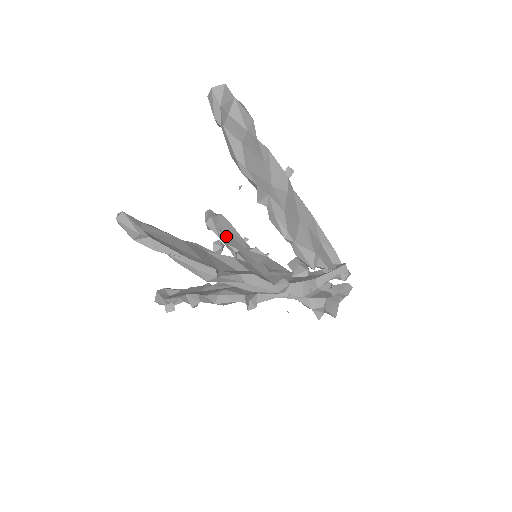
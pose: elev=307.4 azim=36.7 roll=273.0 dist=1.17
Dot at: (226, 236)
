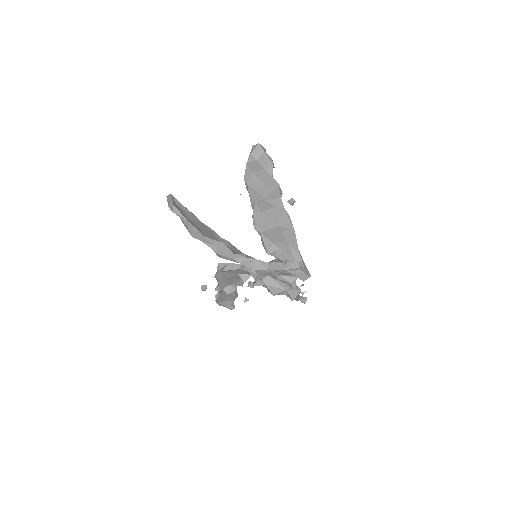
Dot at: occluded
